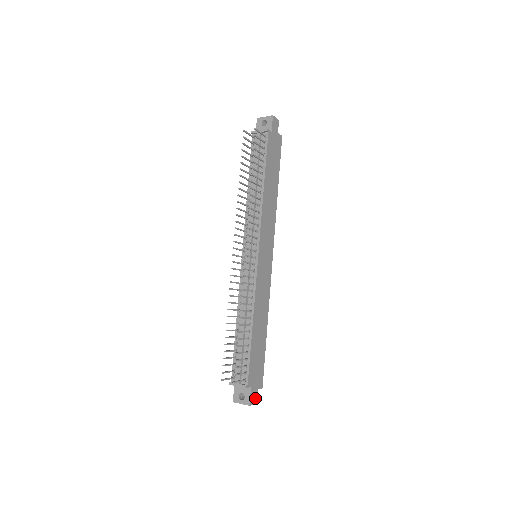
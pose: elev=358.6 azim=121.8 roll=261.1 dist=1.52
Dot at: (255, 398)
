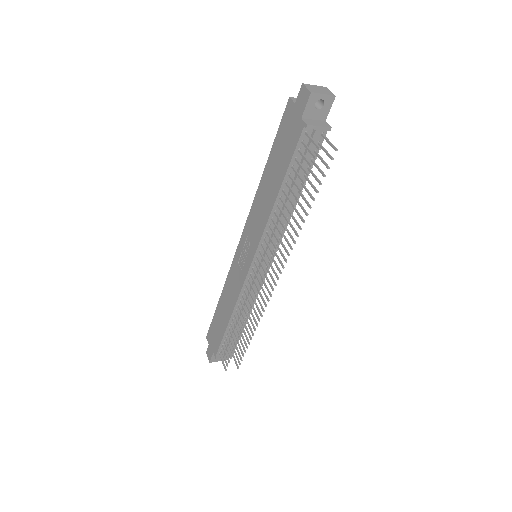
Dot at: occluded
